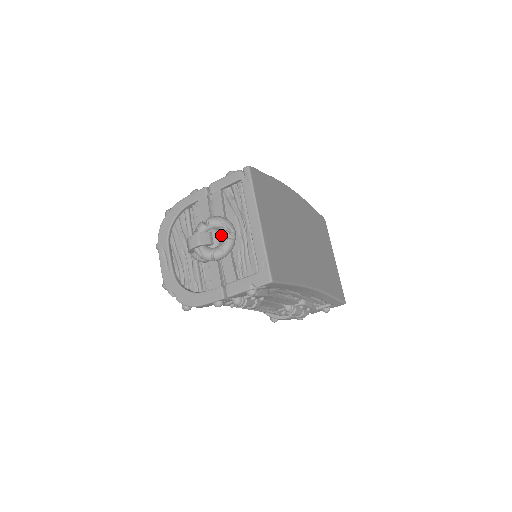
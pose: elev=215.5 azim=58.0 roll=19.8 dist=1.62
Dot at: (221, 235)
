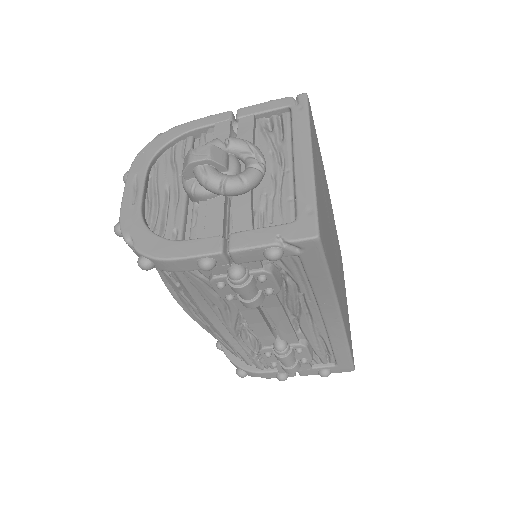
Dot at: (241, 167)
